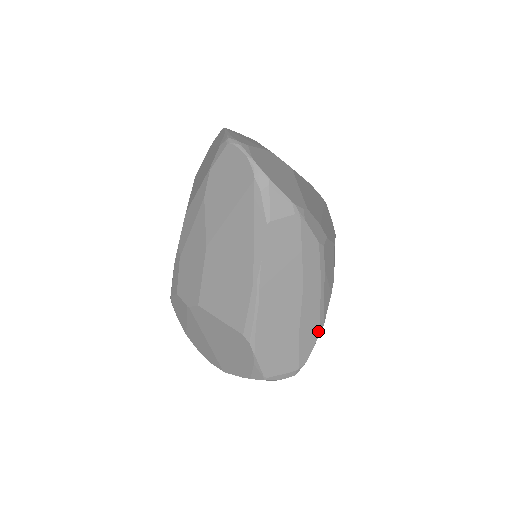
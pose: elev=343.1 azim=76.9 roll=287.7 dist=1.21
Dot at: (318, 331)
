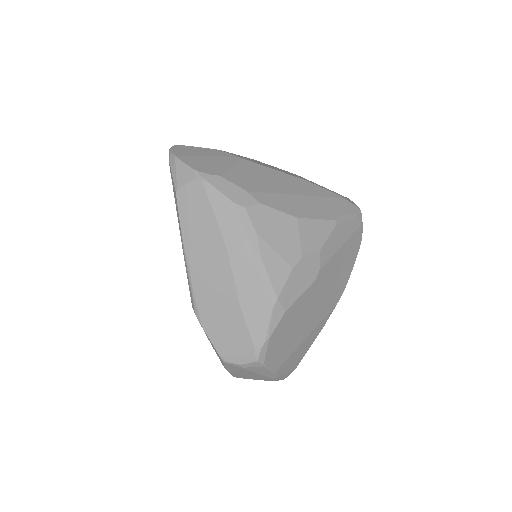
Dot at: (269, 304)
